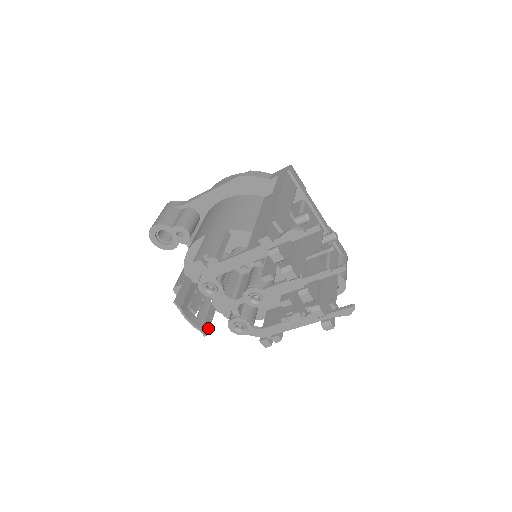
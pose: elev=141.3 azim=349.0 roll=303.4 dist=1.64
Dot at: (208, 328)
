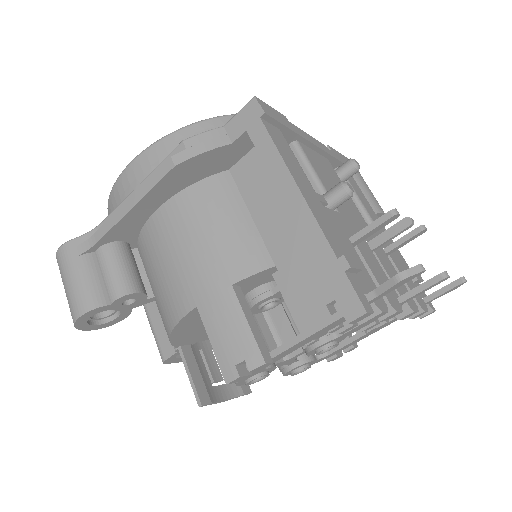
Dot at: occluded
